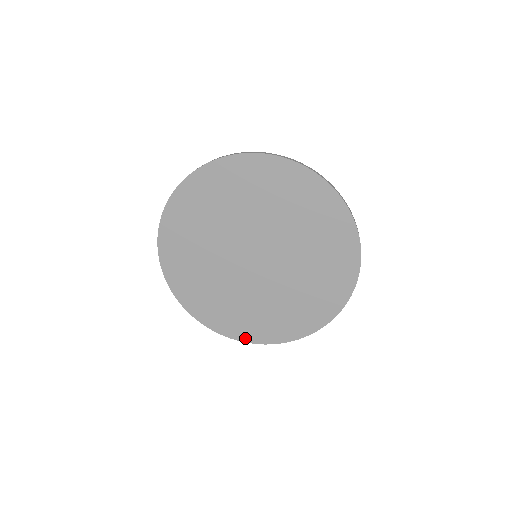
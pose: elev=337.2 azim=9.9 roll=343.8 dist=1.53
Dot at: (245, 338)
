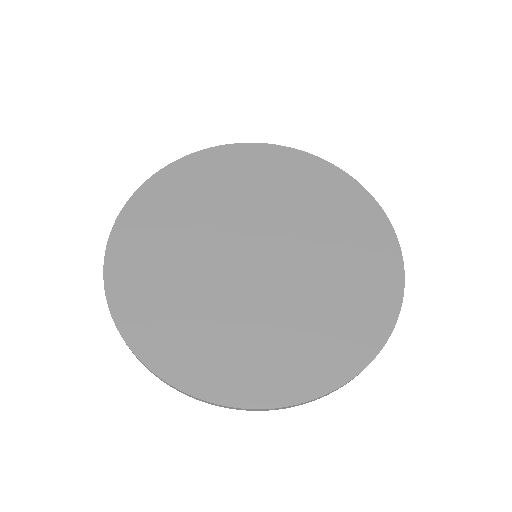
Dot at: (299, 394)
